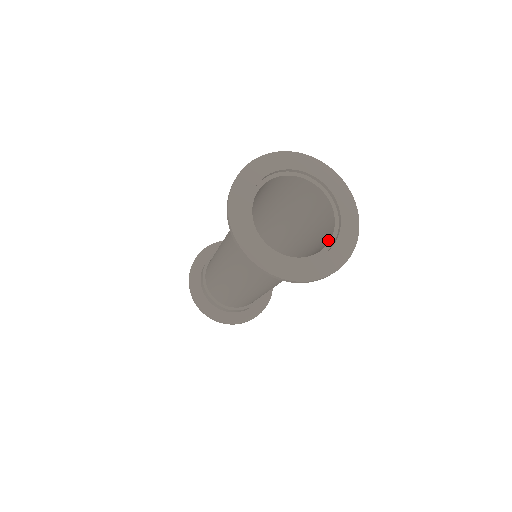
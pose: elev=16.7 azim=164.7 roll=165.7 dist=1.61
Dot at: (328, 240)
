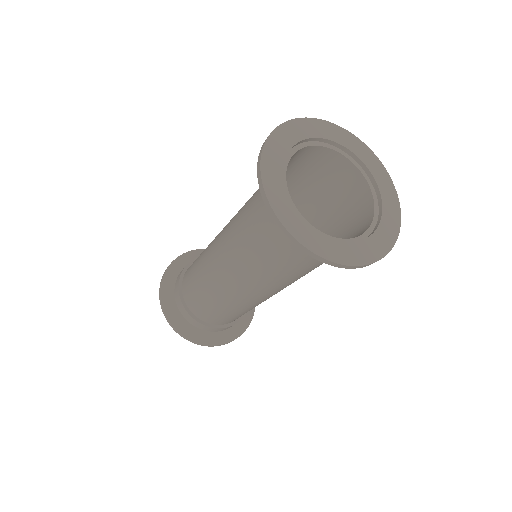
Dot at: (368, 223)
